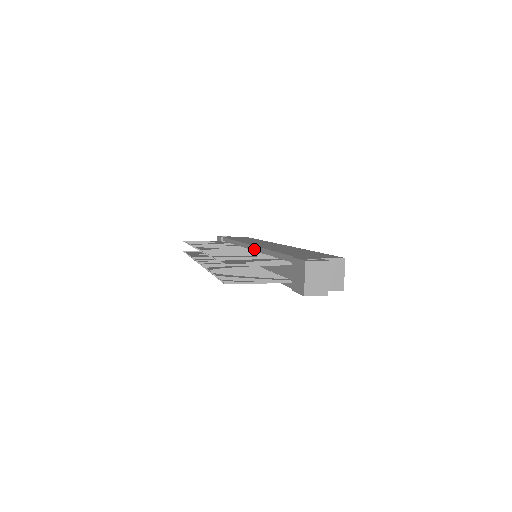
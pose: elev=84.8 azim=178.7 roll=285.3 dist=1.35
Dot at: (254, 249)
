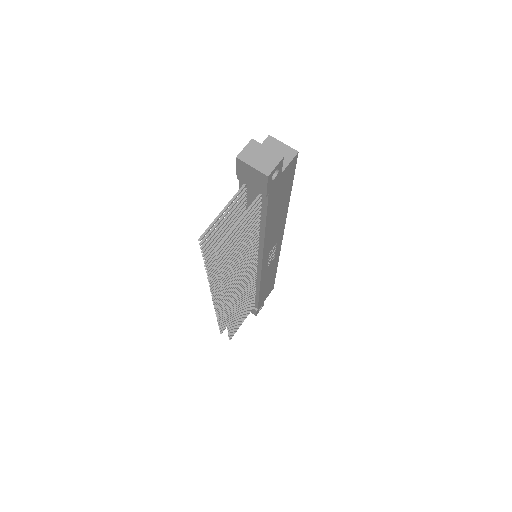
Dot at: occluded
